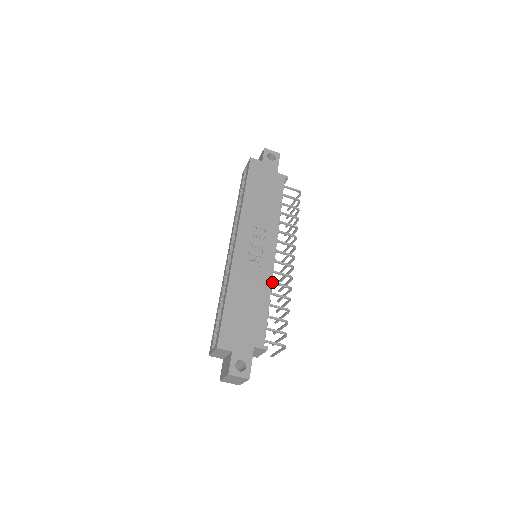
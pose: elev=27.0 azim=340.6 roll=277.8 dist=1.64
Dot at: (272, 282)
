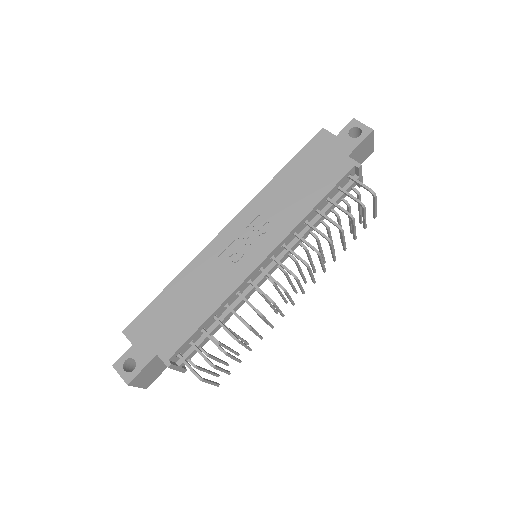
Dot at: (239, 294)
